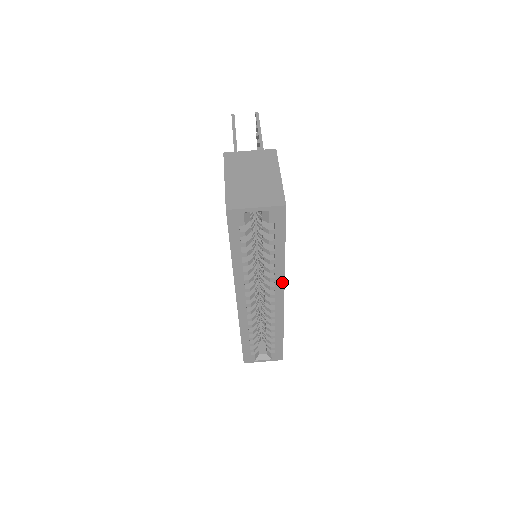
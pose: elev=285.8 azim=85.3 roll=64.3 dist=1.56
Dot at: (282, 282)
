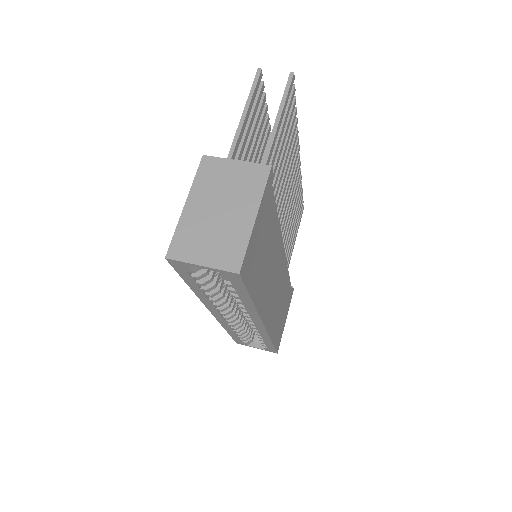
Dot at: (257, 316)
